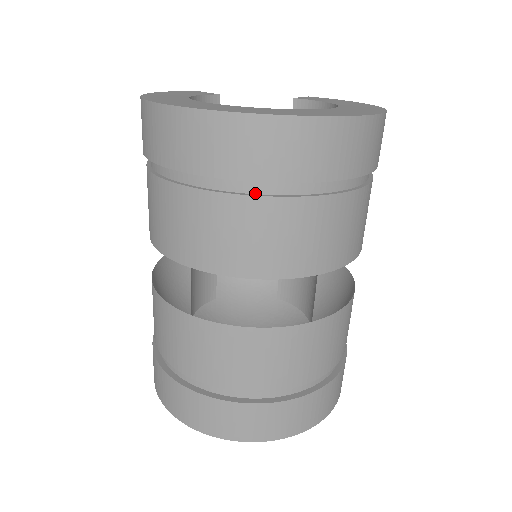
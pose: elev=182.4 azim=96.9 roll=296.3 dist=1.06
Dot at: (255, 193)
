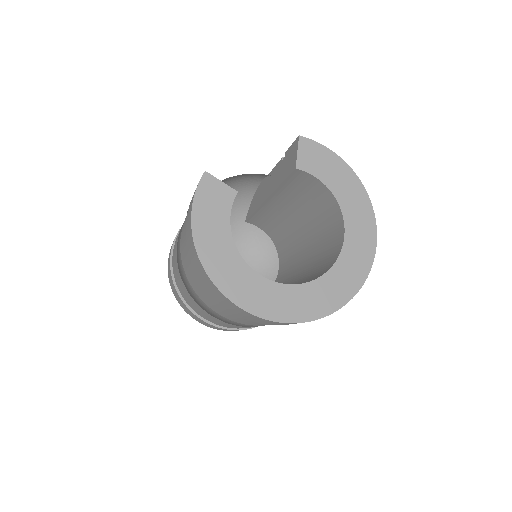
Dot at: occluded
